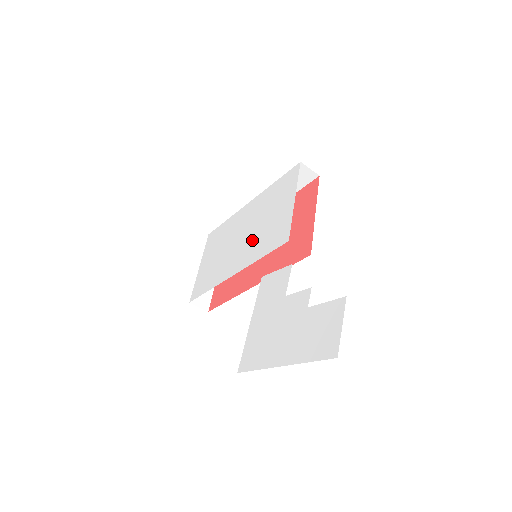
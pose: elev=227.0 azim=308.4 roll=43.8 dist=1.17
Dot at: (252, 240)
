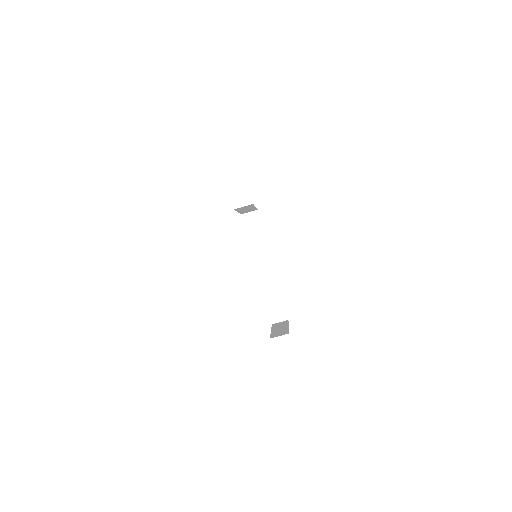
Dot at: occluded
